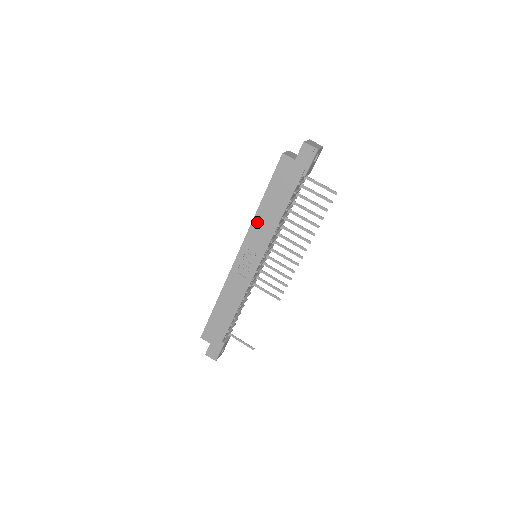
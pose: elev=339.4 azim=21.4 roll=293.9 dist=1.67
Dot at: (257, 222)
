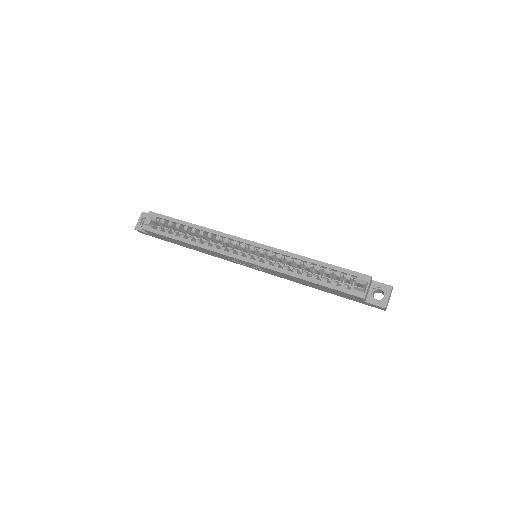
Dot at: (287, 276)
